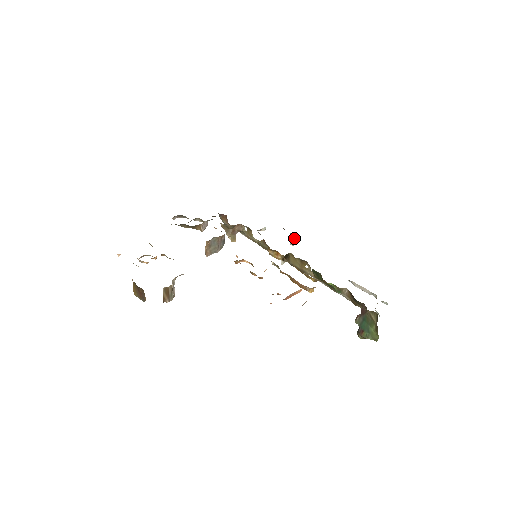
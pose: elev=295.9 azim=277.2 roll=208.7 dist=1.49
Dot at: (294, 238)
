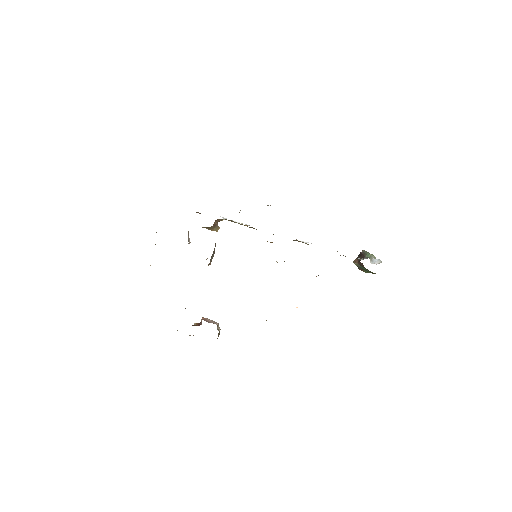
Dot at: occluded
